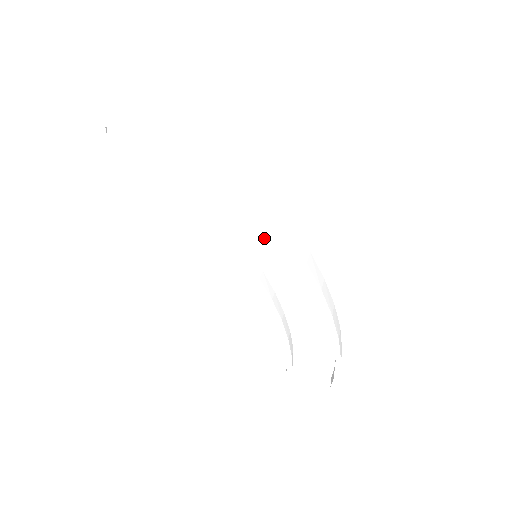
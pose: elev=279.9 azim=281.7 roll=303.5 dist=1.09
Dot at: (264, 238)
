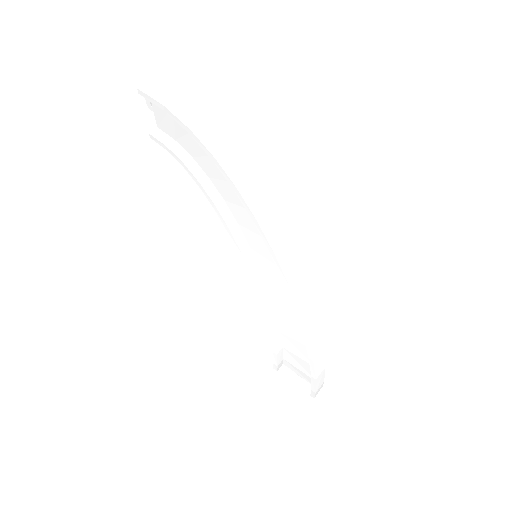
Dot at: (262, 243)
